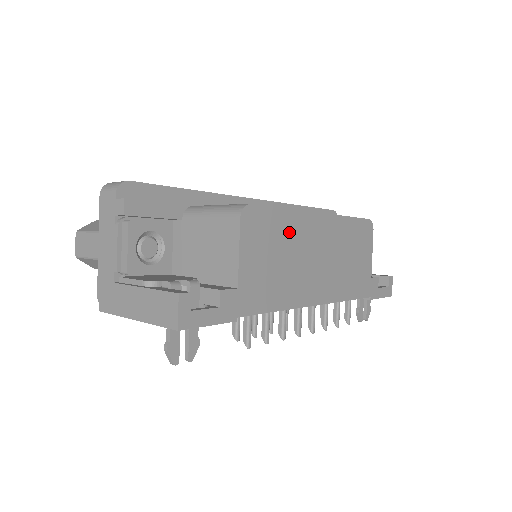
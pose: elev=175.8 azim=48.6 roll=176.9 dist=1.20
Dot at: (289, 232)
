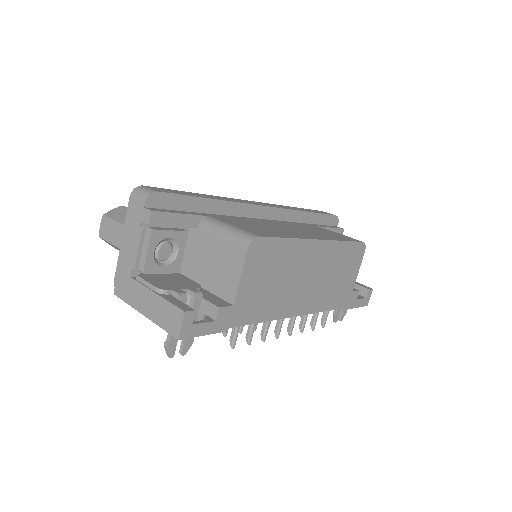
Dot at: (288, 258)
